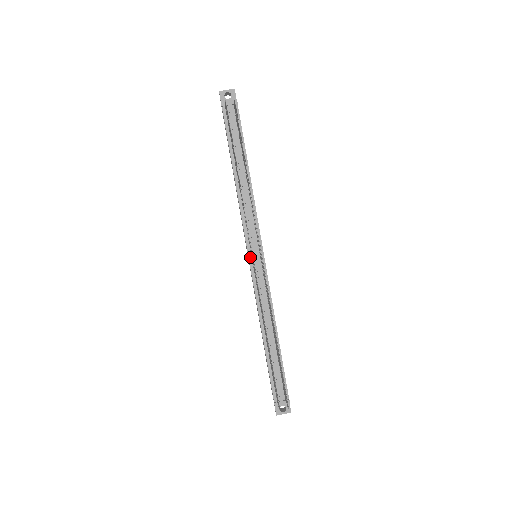
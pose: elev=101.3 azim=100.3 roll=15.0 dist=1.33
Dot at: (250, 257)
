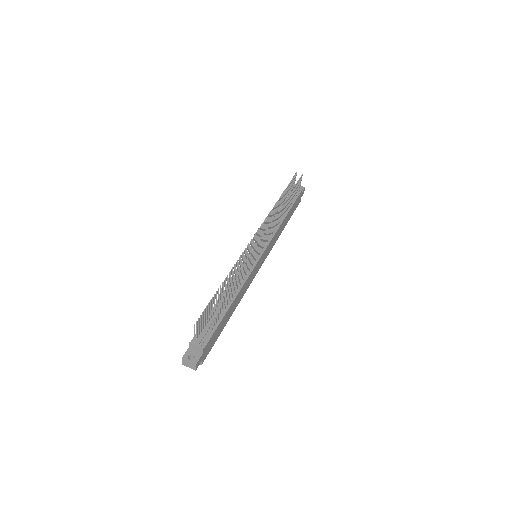
Dot at: occluded
